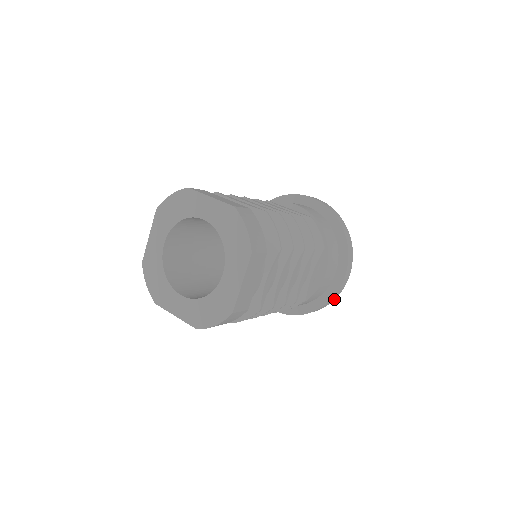
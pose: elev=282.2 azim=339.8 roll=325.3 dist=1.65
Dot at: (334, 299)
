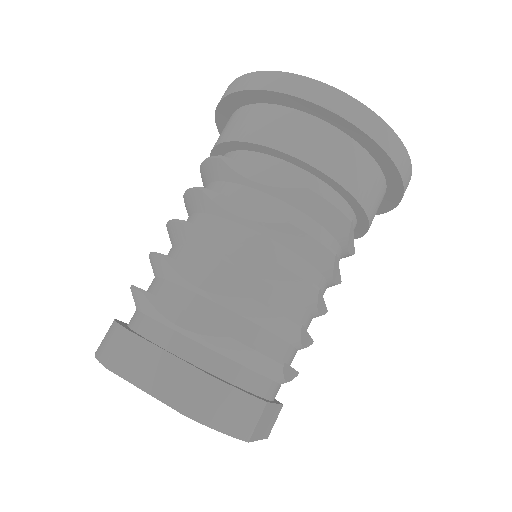
Dot at: occluded
